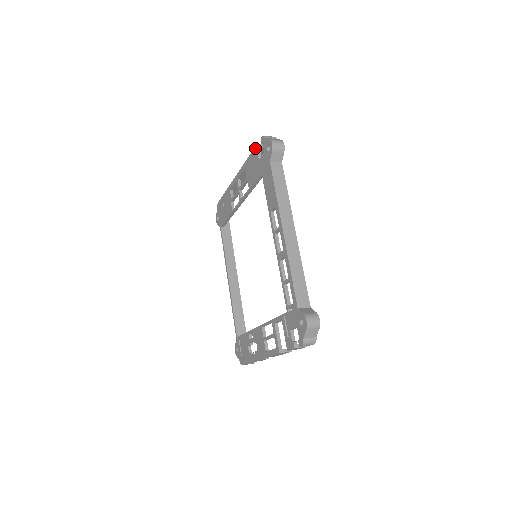
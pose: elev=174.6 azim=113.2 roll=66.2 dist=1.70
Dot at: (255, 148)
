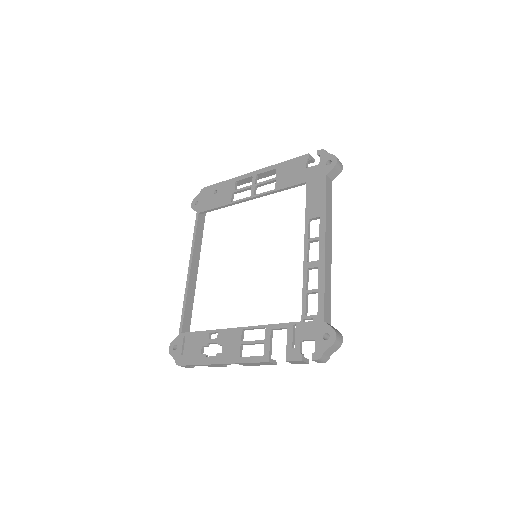
Dot at: (304, 156)
